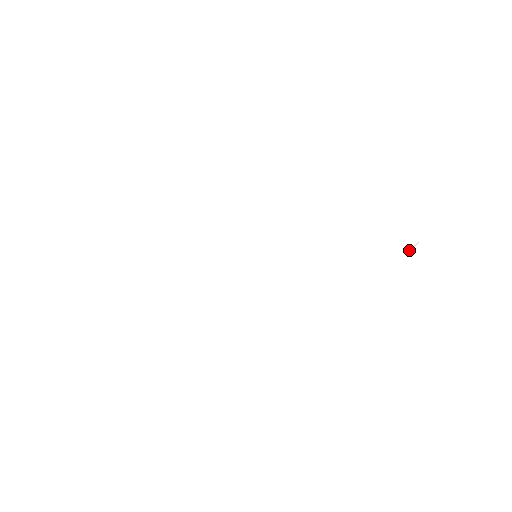
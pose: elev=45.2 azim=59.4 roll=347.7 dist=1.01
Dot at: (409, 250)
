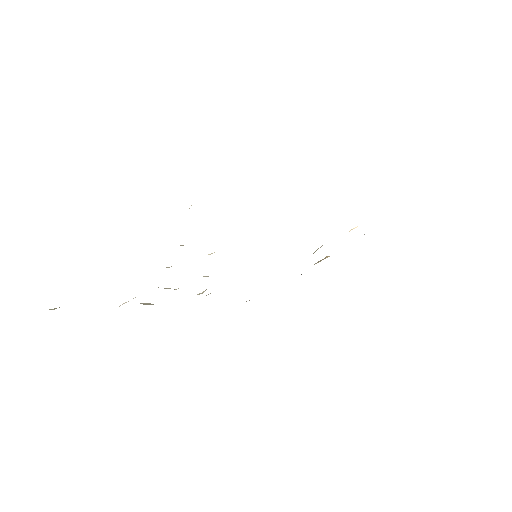
Dot at: occluded
